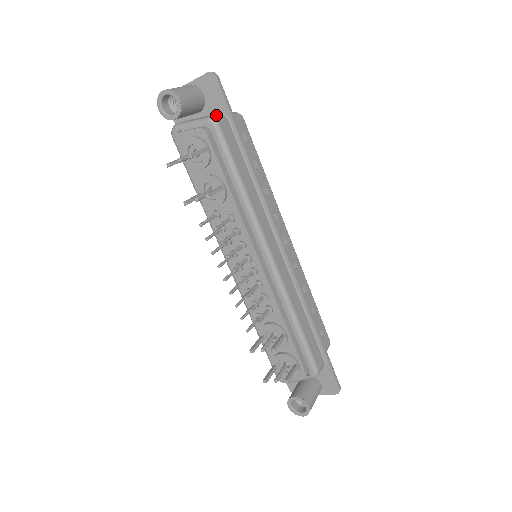
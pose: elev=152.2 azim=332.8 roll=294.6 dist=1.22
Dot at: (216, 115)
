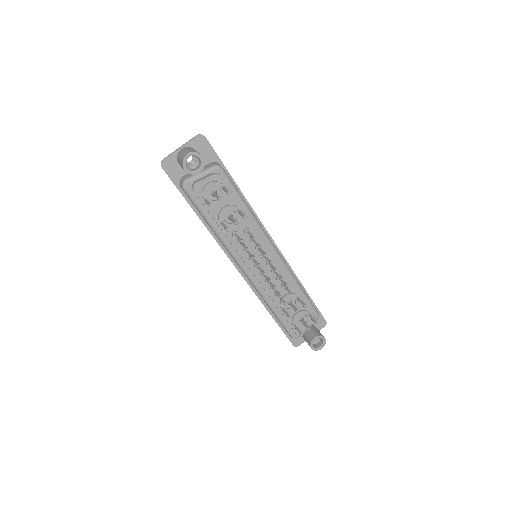
Dot at: (215, 163)
